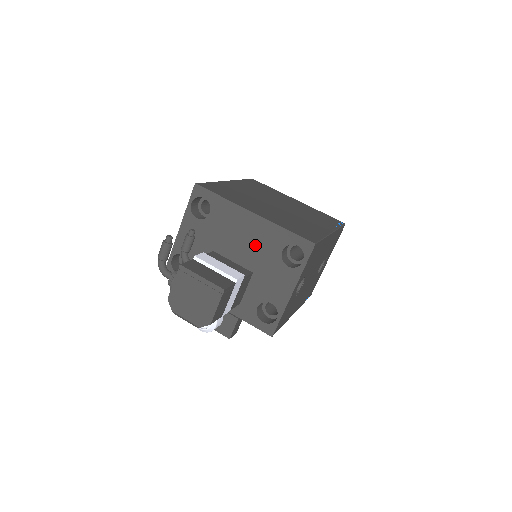
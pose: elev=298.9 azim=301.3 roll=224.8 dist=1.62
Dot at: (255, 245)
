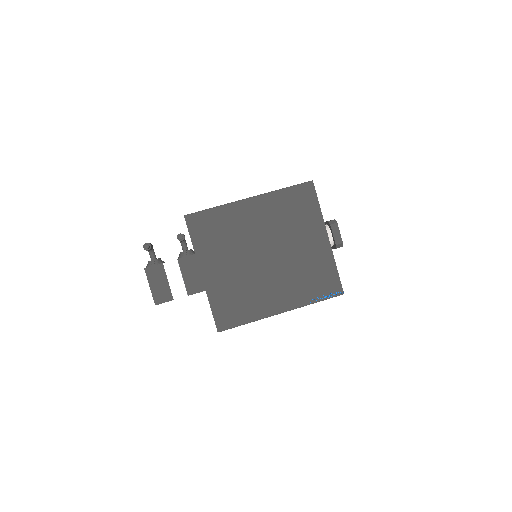
Dot at: occluded
